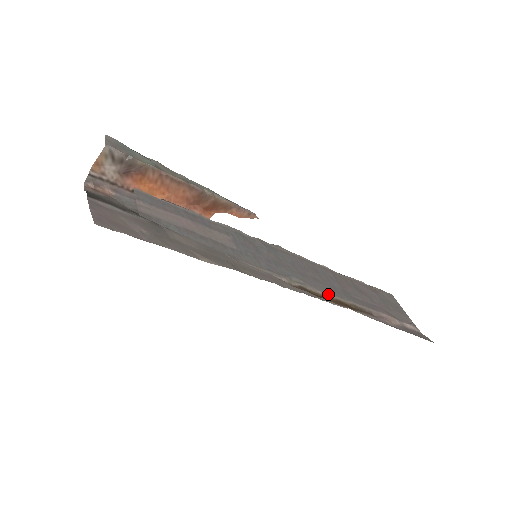
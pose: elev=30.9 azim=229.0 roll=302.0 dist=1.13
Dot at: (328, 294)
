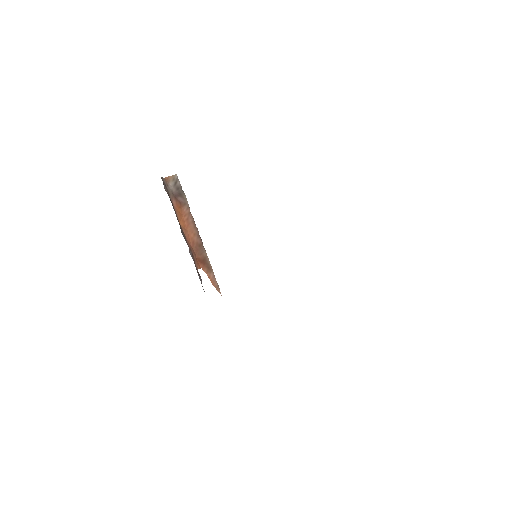
Dot at: occluded
